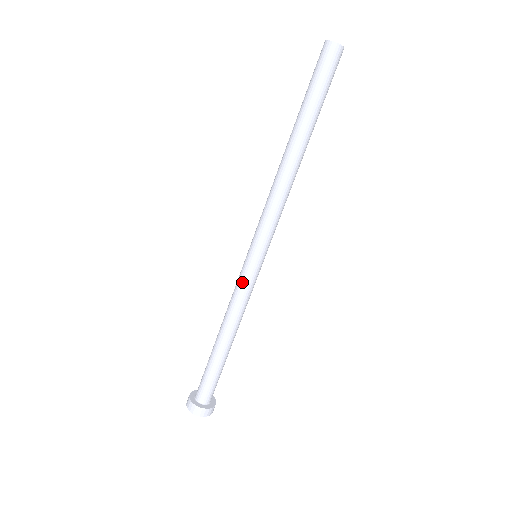
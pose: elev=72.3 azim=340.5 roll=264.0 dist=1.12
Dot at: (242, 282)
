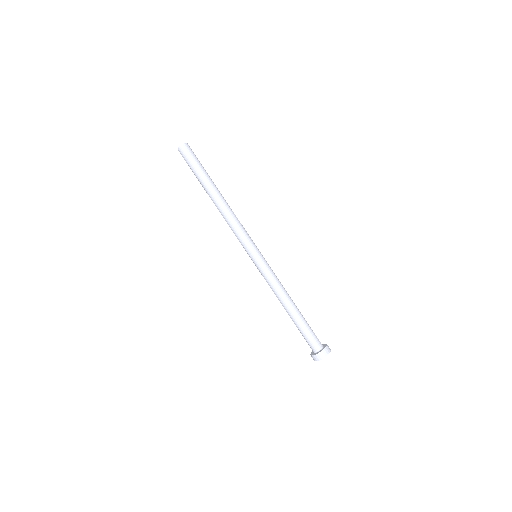
Dot at: (267, 271)
